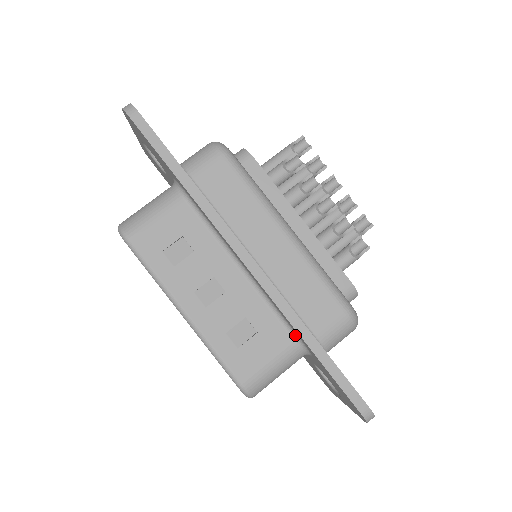
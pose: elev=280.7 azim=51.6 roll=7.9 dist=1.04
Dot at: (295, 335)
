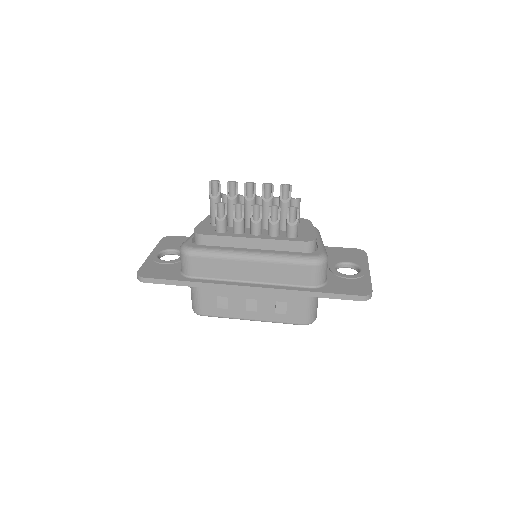
Dot at: occluded
